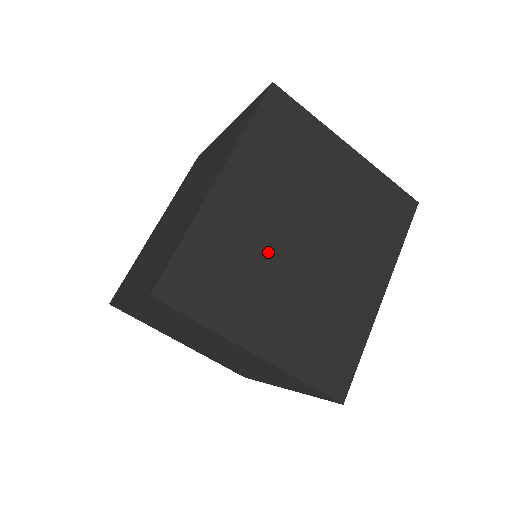
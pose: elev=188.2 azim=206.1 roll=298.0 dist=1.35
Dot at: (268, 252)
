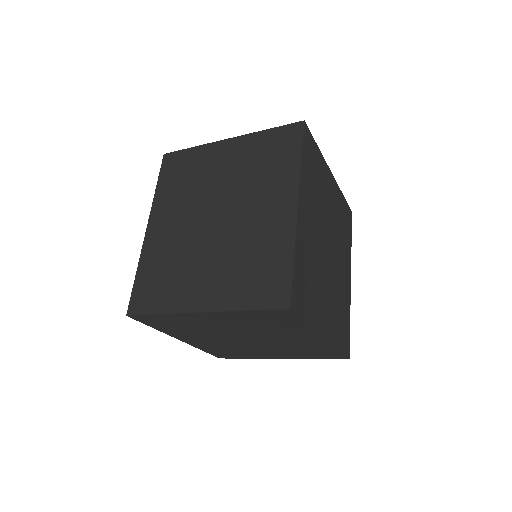
Dot at: (190, 244)
